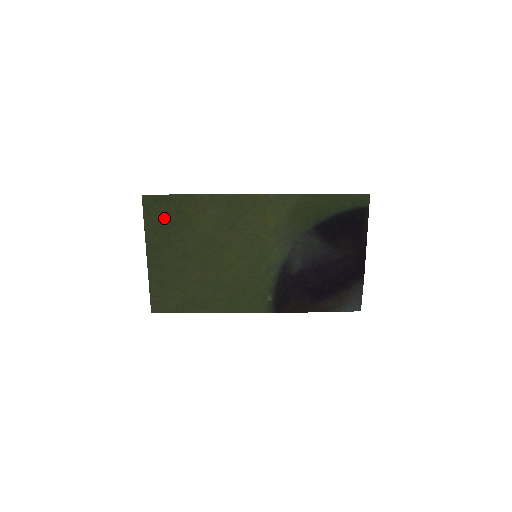
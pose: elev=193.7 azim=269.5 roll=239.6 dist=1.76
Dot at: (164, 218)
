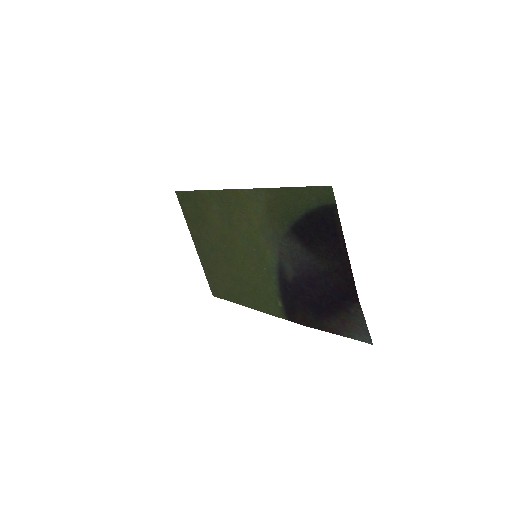
Dot at: (192, 212)
